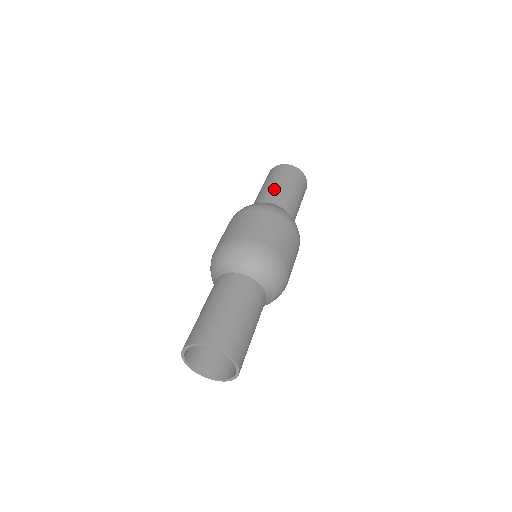
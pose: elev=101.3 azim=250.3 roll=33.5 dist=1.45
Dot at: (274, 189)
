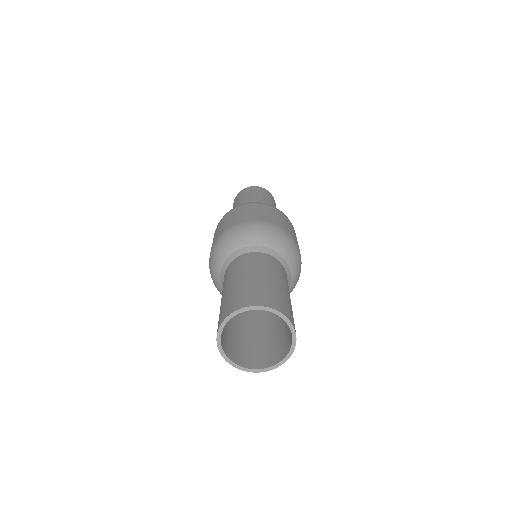
Dot at: occluded
